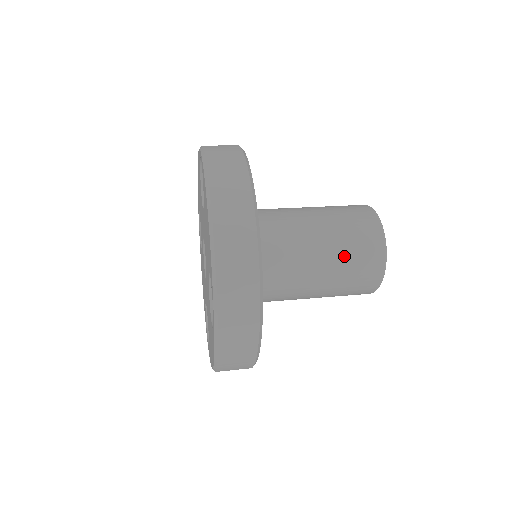
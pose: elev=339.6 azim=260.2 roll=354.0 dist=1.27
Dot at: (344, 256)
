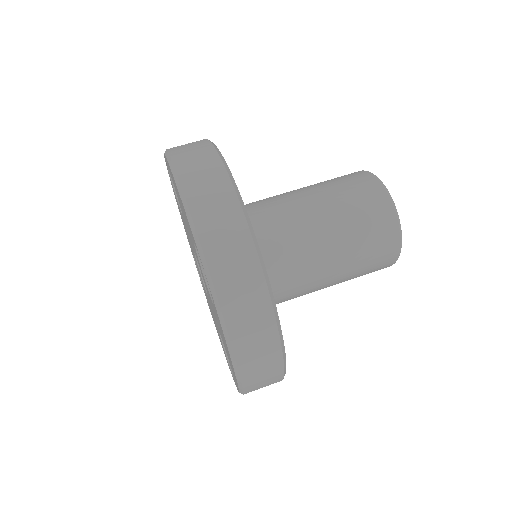
Dot at: (353, 277)
